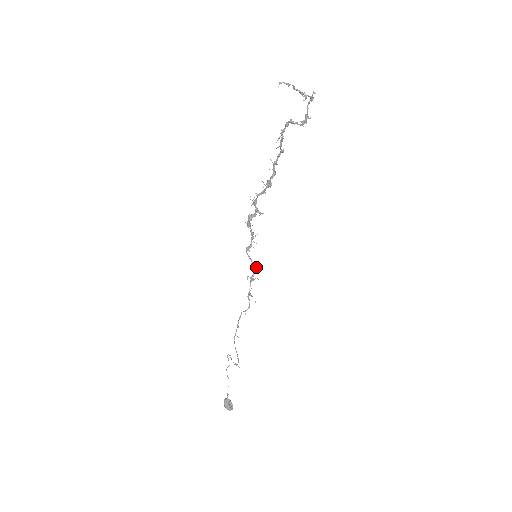
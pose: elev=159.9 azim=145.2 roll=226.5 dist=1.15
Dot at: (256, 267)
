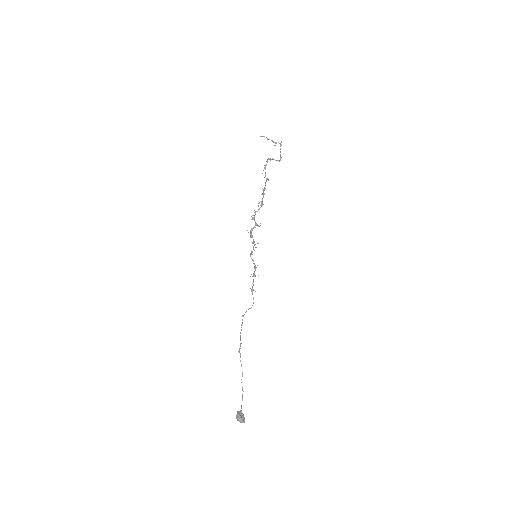
Dot at: occluded
